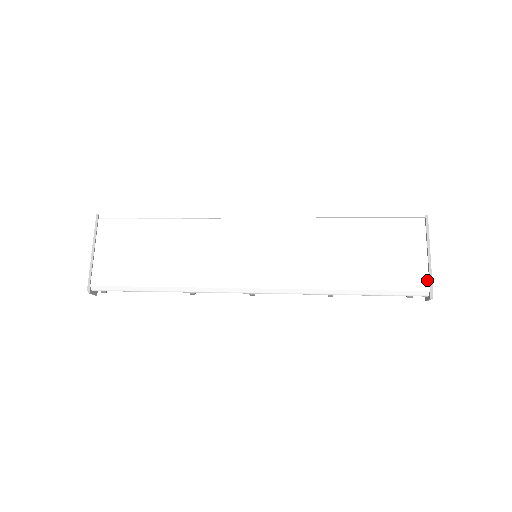
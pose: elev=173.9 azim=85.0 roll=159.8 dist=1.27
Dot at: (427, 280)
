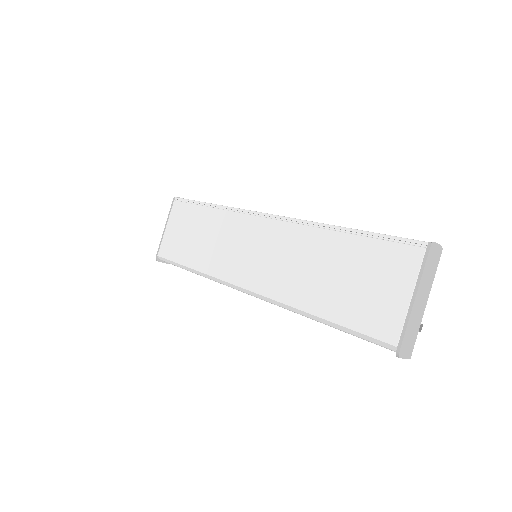
Dot at: (398, 331)
